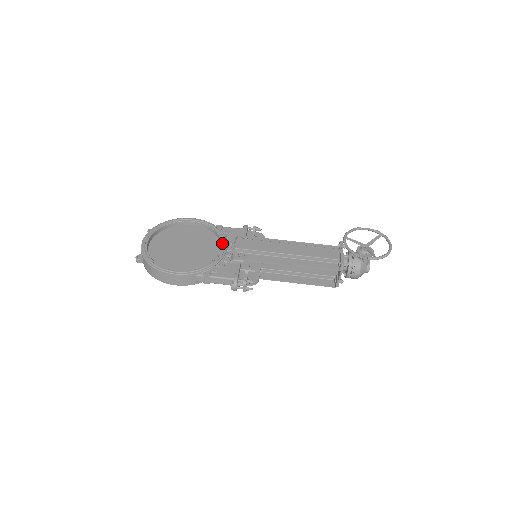
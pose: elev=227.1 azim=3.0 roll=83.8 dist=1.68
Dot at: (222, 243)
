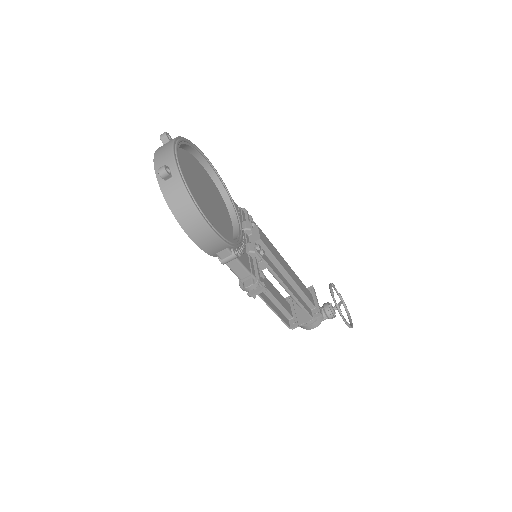
Dot at: (238, 219)
